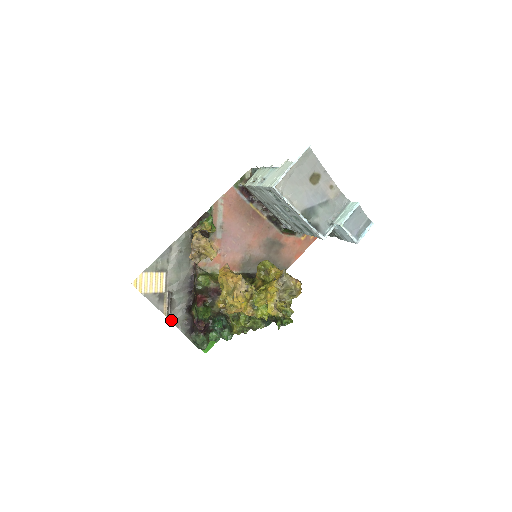
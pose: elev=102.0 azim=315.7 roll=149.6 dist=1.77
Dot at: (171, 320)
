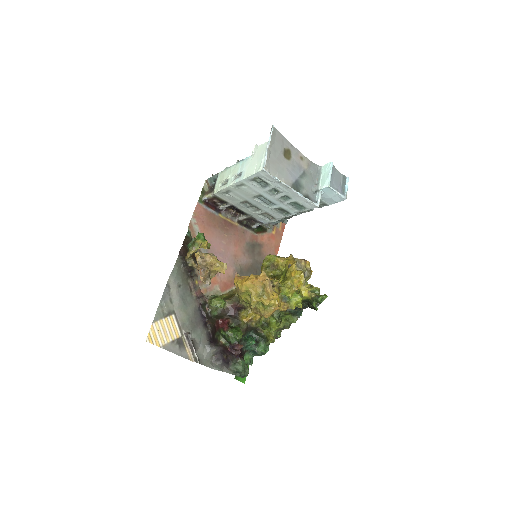
Dot at: (200, 363)
